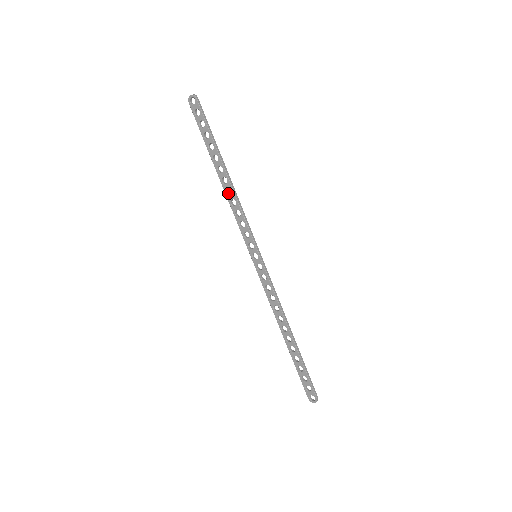
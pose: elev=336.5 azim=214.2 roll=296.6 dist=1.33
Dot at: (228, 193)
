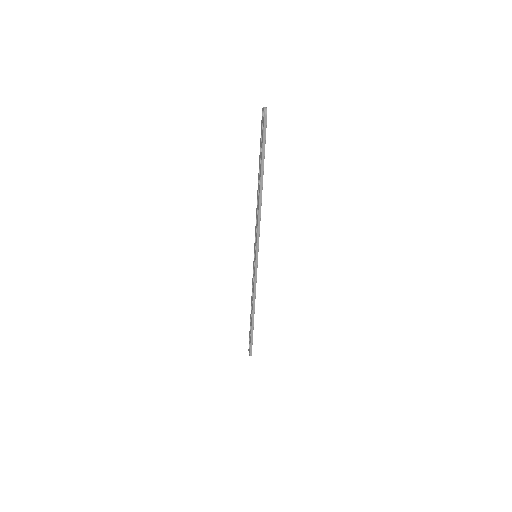
Dot at: occluded
